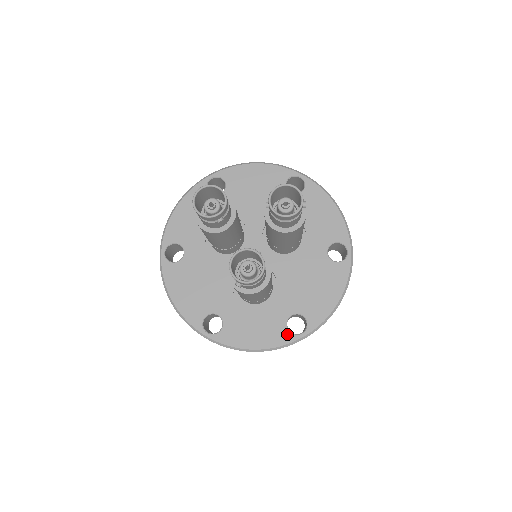
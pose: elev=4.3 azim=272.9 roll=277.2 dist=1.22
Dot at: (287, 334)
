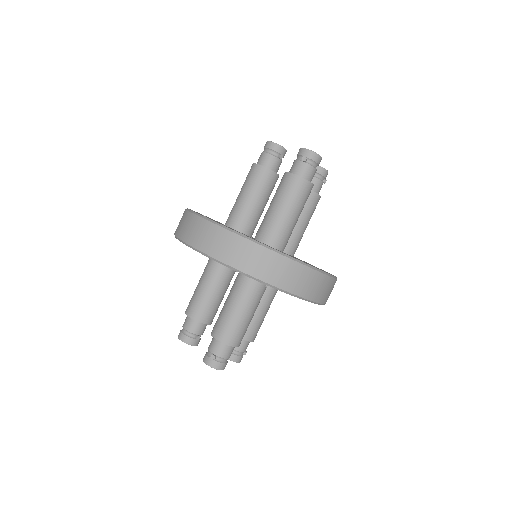
Dot at: occluded
